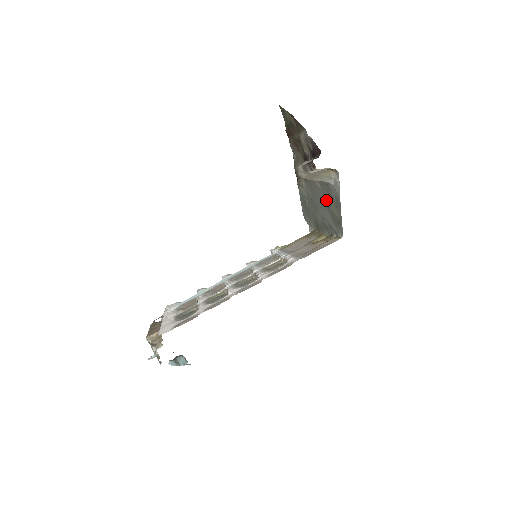
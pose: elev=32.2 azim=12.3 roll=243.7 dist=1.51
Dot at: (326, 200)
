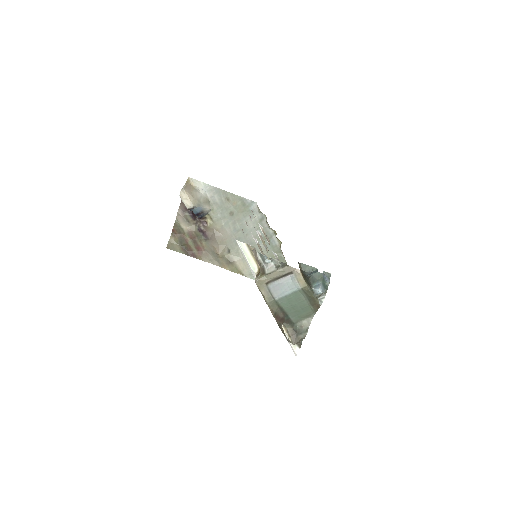
Dot at: (230, 216)
